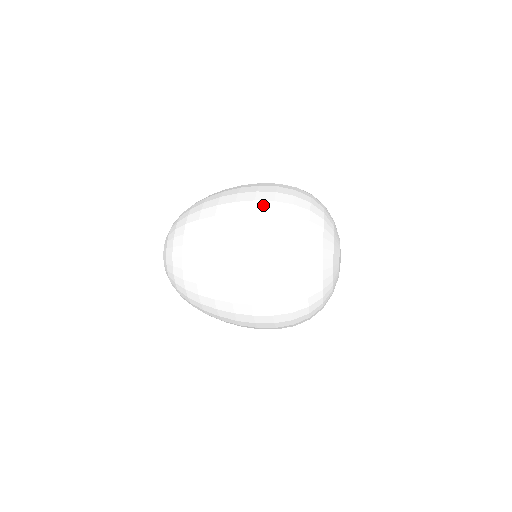
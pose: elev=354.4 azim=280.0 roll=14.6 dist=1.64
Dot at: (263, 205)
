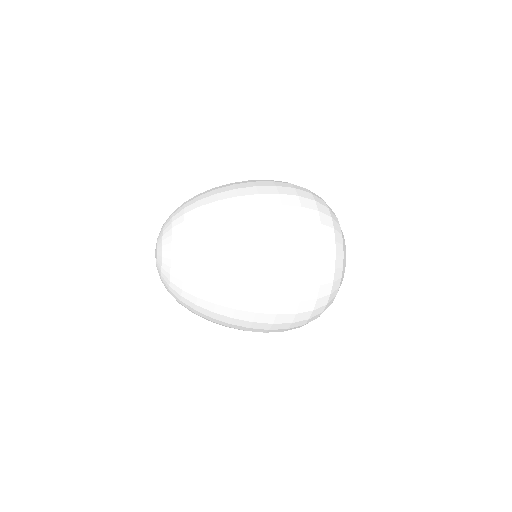
Dot at: (286, 190)
